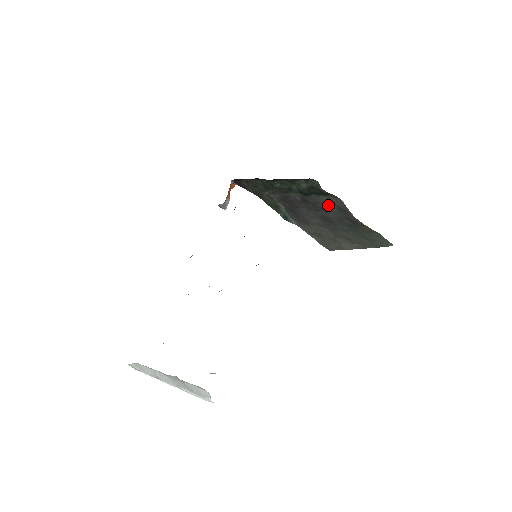
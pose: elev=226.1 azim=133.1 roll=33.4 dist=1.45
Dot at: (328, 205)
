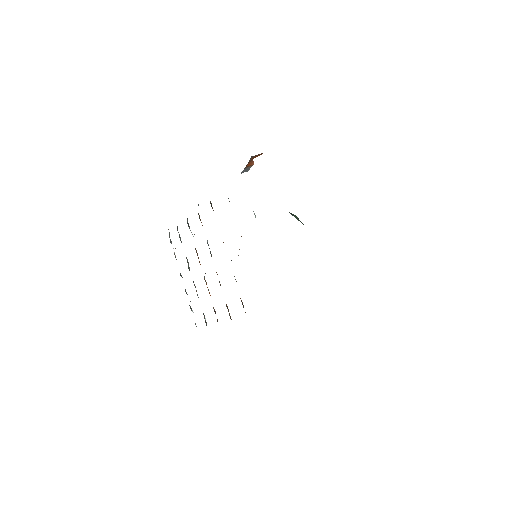
Dot at: occluded
